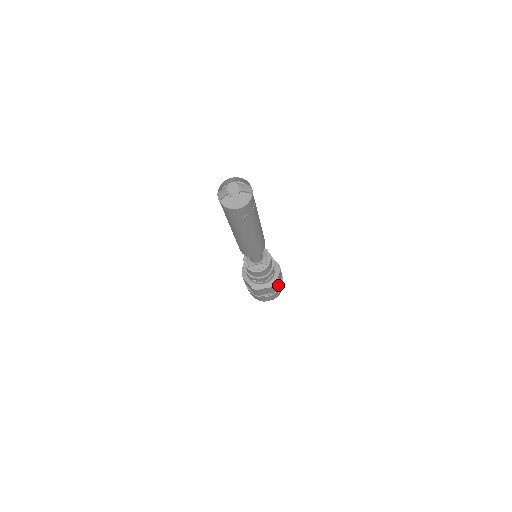
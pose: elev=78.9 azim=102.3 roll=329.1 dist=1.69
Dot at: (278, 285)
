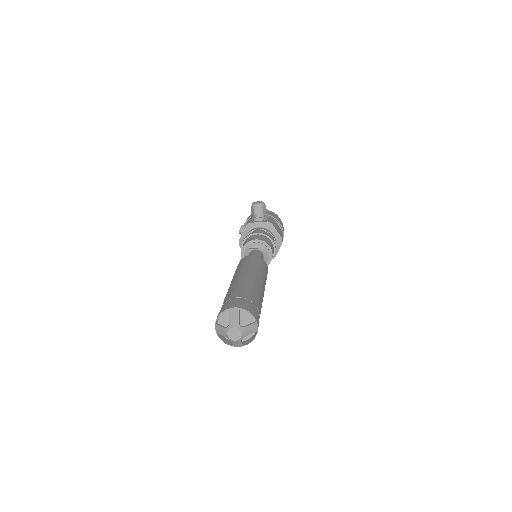
Dot at: occluded
